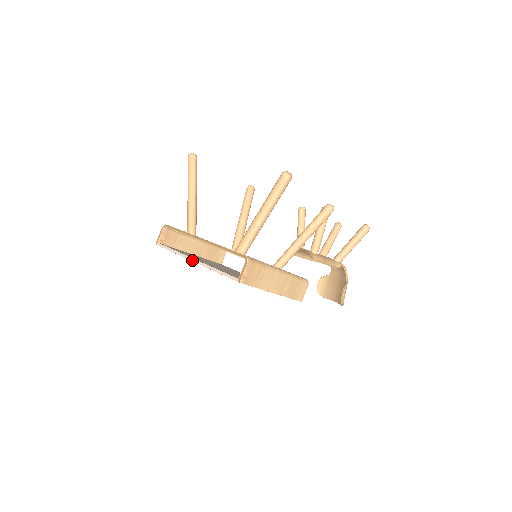
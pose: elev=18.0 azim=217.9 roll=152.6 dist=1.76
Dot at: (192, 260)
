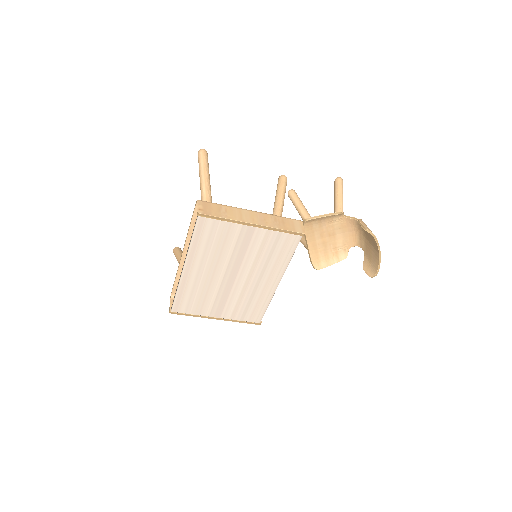
Dot at: (182, 270)
